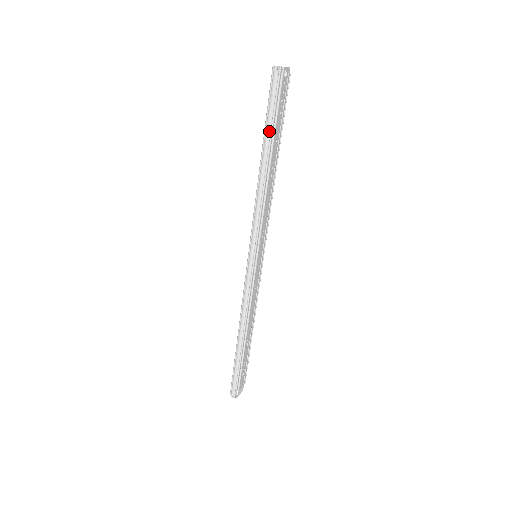
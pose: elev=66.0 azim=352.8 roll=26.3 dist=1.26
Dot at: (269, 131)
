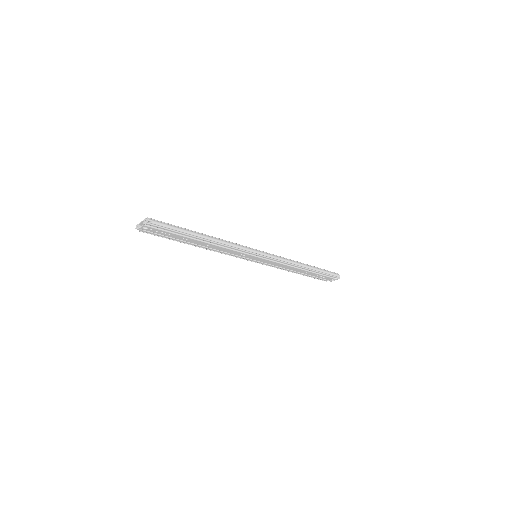
Dot at: (174, 240)
